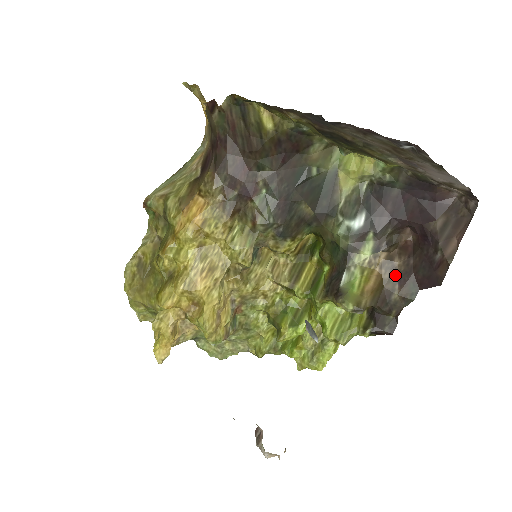
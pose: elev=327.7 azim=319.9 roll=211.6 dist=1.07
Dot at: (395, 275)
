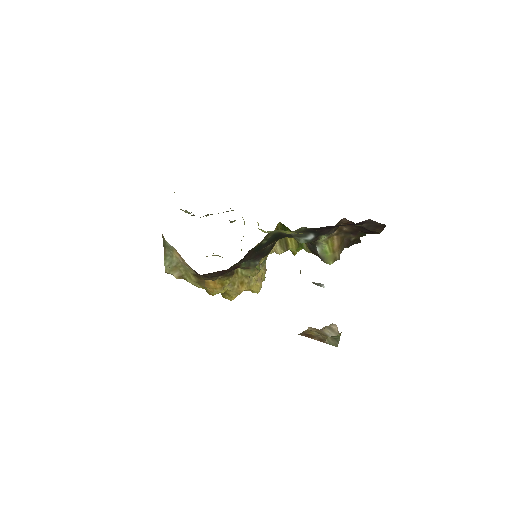
Dot at: (348, 233)
